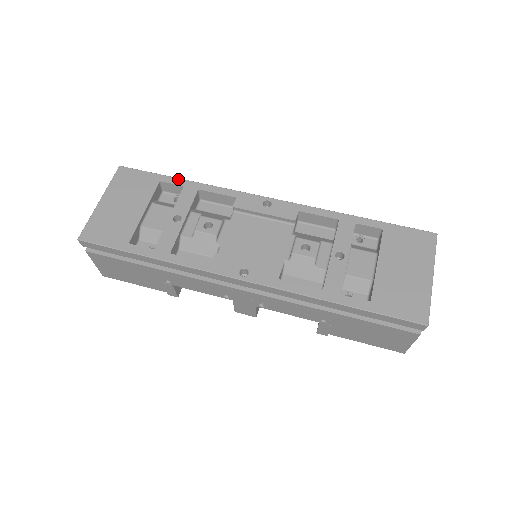
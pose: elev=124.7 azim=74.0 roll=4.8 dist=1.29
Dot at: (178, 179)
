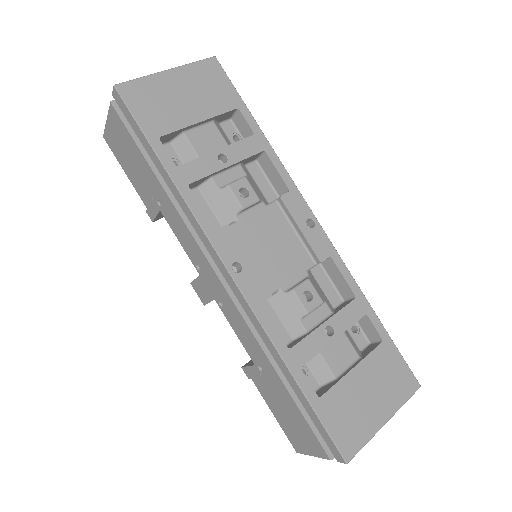
Dot at: (256, 123)
